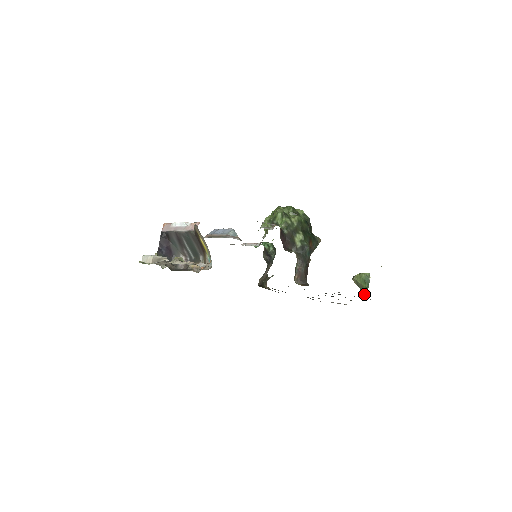
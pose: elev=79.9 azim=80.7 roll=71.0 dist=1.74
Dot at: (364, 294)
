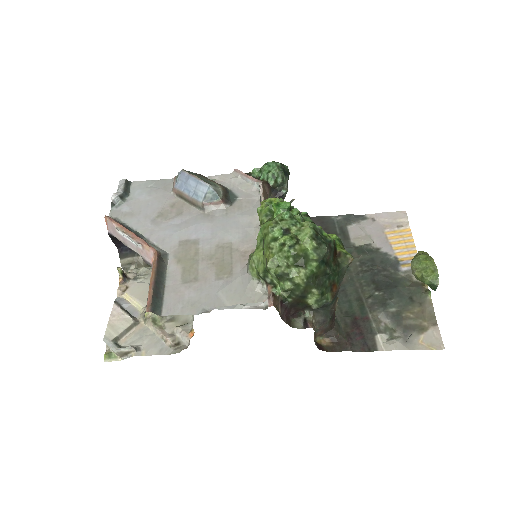
Dot at: occluded
